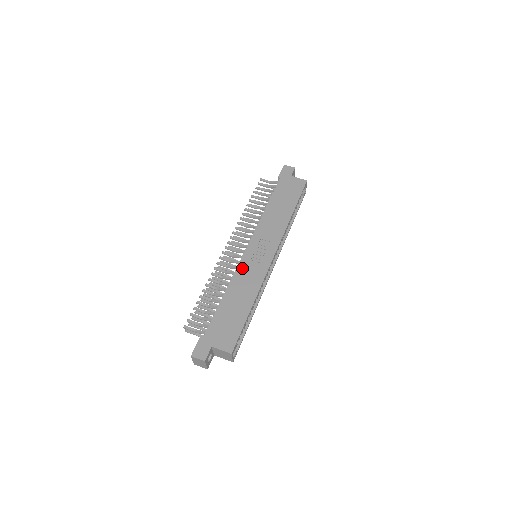
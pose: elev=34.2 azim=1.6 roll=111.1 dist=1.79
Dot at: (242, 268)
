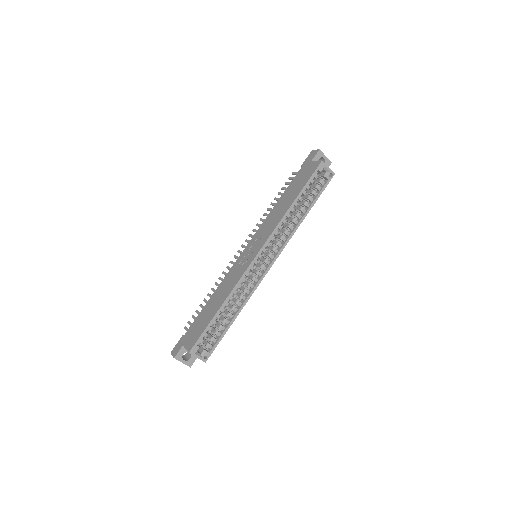
Dot at: (232, 270)
